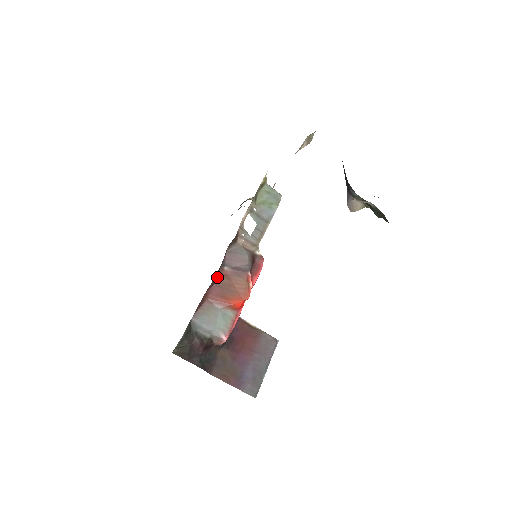
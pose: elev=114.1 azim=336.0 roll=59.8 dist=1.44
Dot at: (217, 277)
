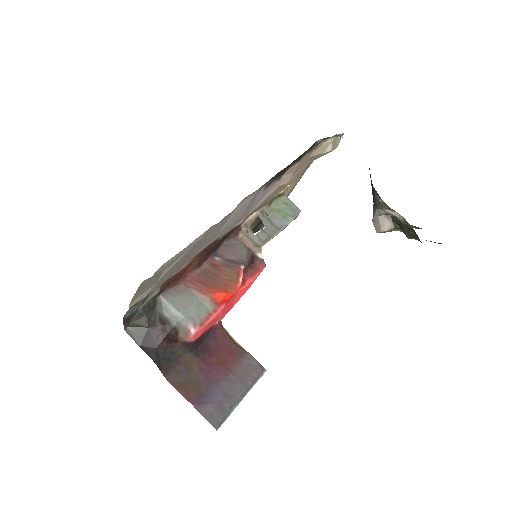
Dot at: (204, 263)
